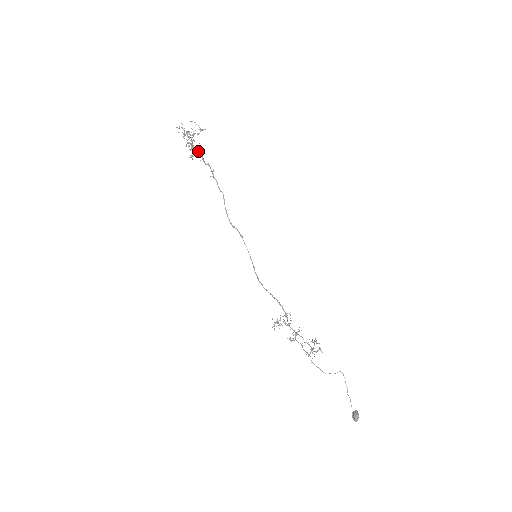
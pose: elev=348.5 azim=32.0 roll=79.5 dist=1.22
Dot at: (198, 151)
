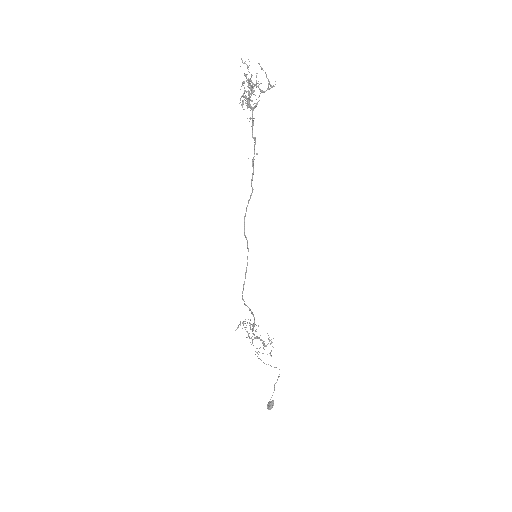
Dot at: (252, 111)
